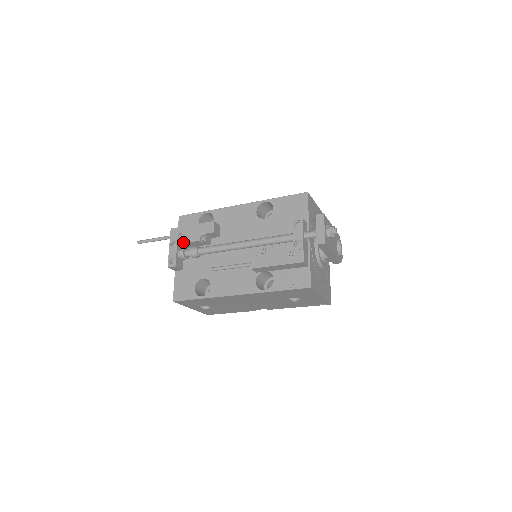
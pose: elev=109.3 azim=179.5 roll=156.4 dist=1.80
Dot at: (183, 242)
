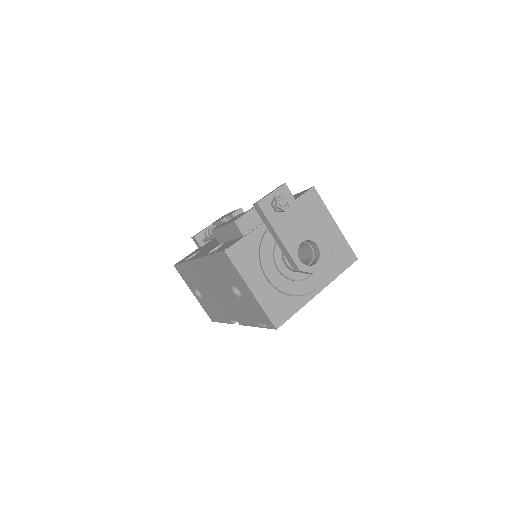
Dot at: (215, 222)
